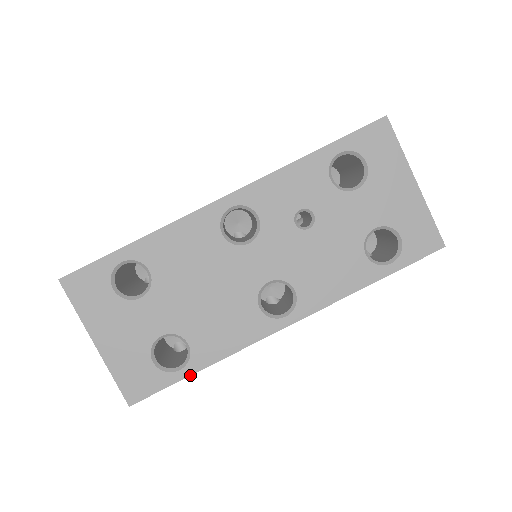
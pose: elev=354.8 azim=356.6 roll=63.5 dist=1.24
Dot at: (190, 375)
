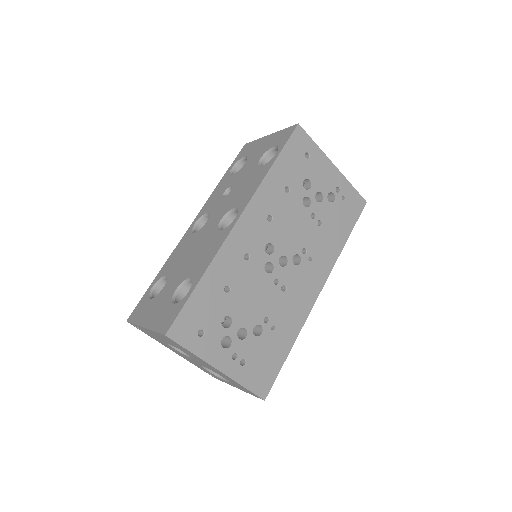
Dot at: (195, 288)
